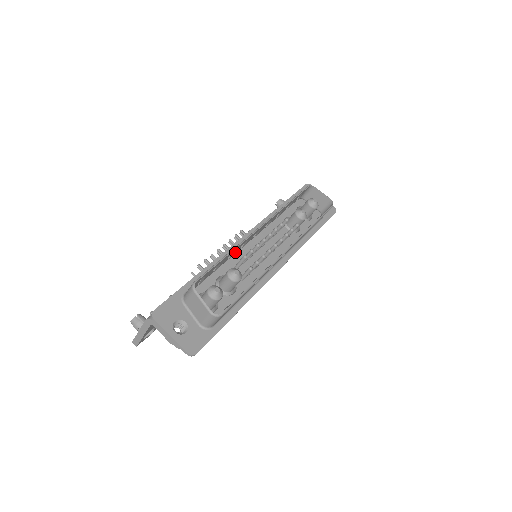
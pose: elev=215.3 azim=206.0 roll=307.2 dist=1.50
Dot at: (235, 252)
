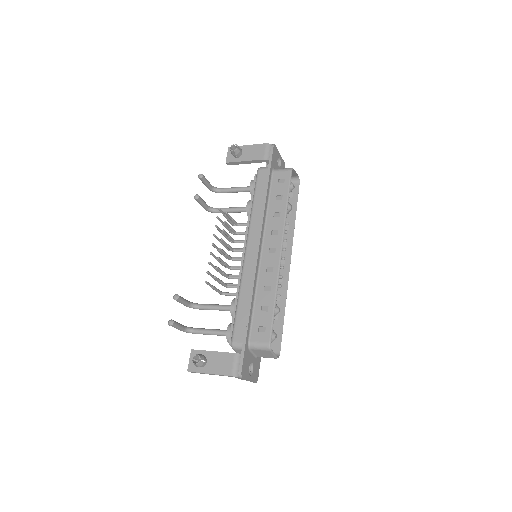
Dot at: (263, 278)
